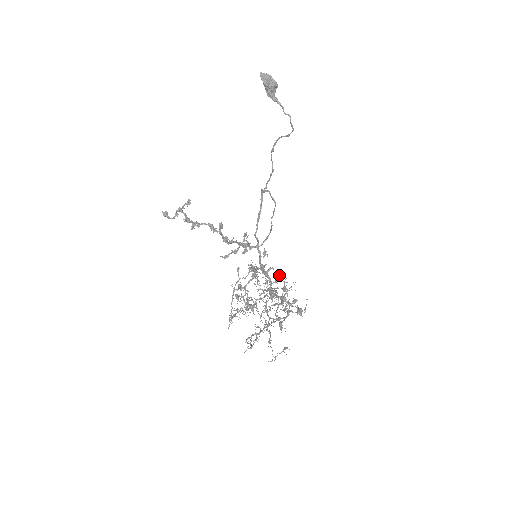
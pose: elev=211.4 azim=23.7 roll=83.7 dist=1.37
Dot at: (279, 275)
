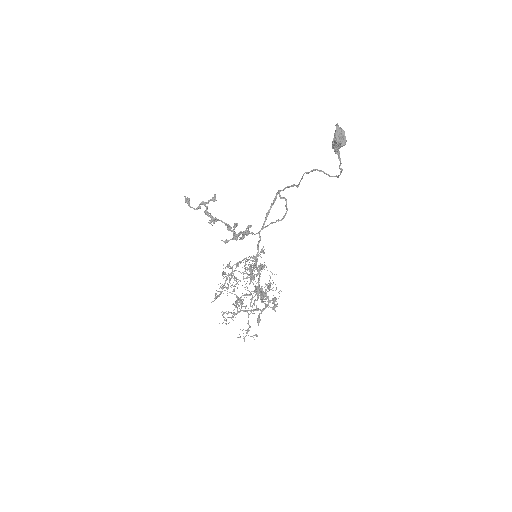
Dot at: occluded
